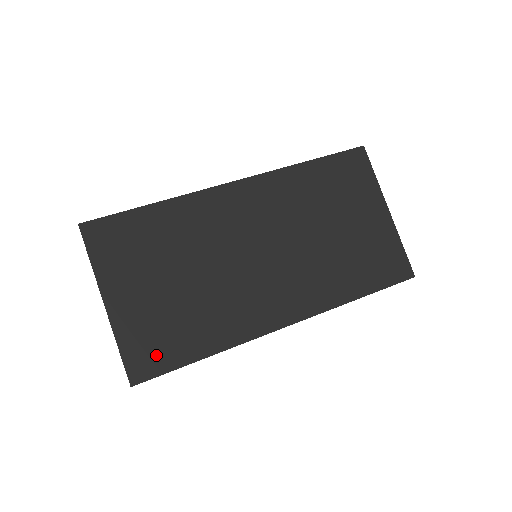
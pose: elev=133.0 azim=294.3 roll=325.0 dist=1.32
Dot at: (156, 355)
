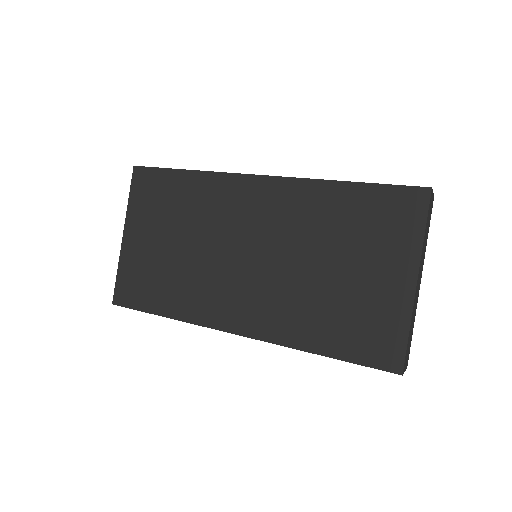
Dot at: (135, 292)
